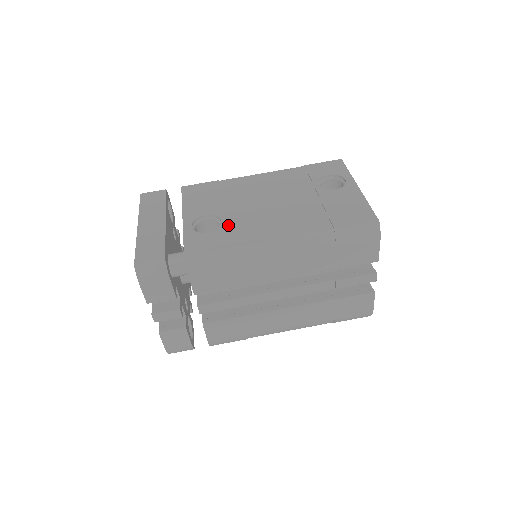
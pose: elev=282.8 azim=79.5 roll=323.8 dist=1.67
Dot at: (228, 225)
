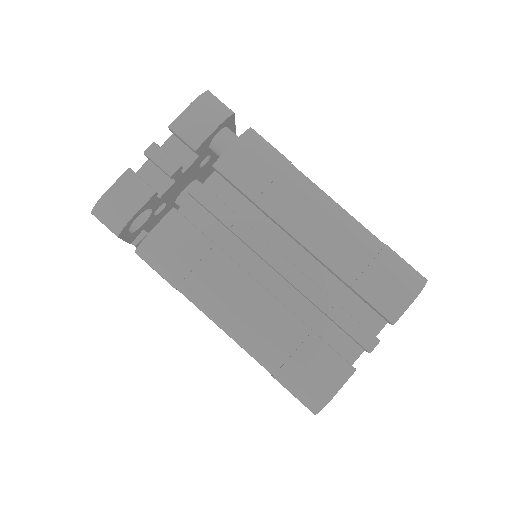
Dot at: occluded
